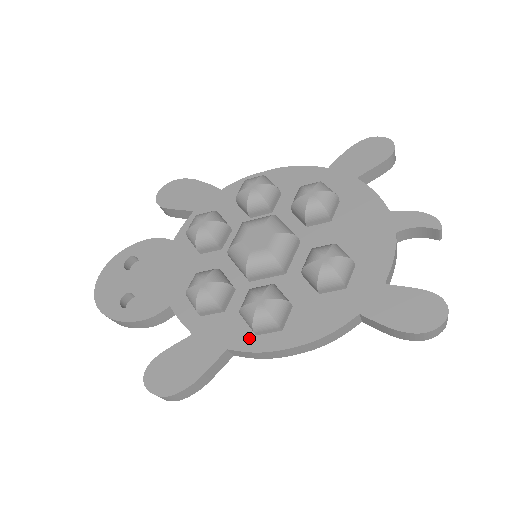
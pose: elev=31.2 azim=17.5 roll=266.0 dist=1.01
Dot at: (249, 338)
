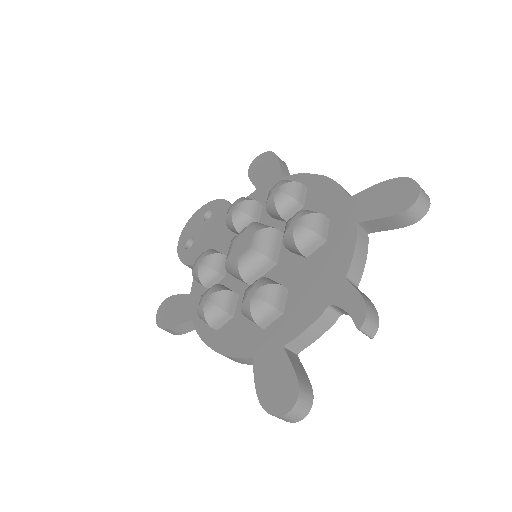
Dot at: (203, 321)
